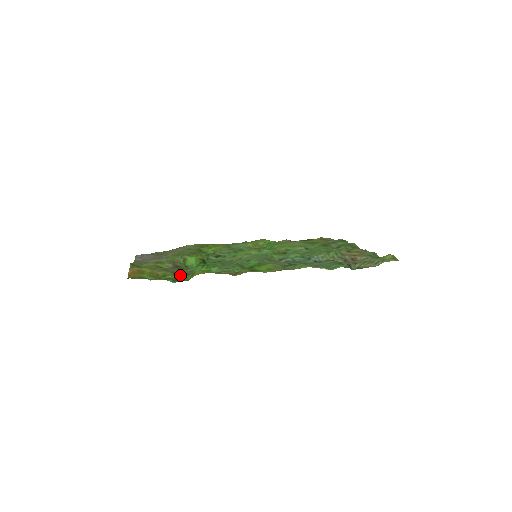
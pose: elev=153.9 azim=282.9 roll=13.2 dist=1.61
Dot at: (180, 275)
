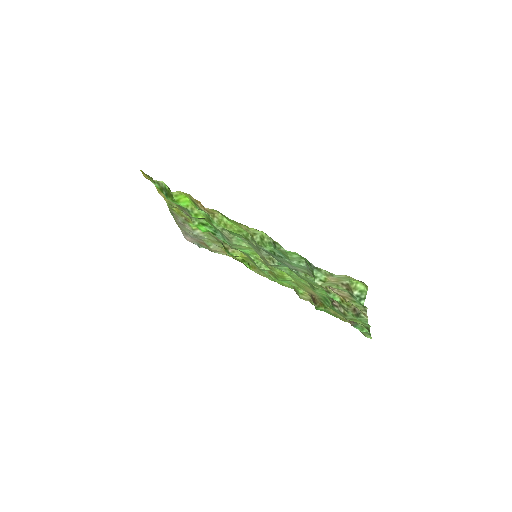
Dot at: occluded
